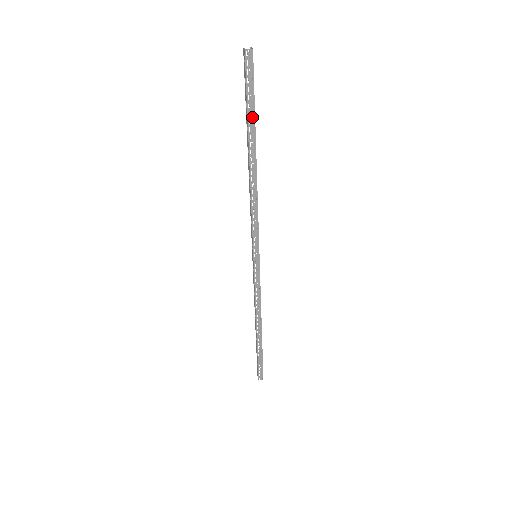
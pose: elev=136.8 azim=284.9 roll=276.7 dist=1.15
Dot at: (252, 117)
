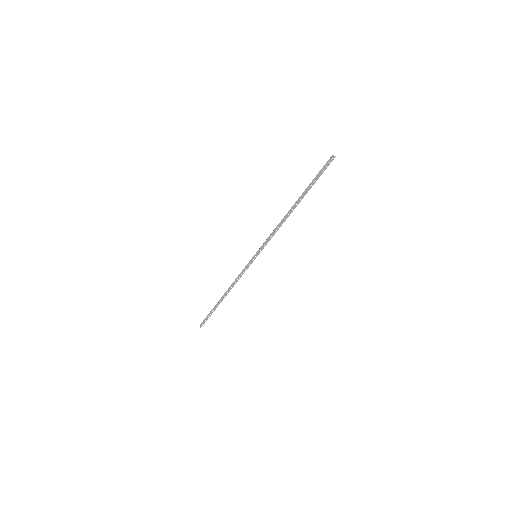
Dot at: (311, 187)
